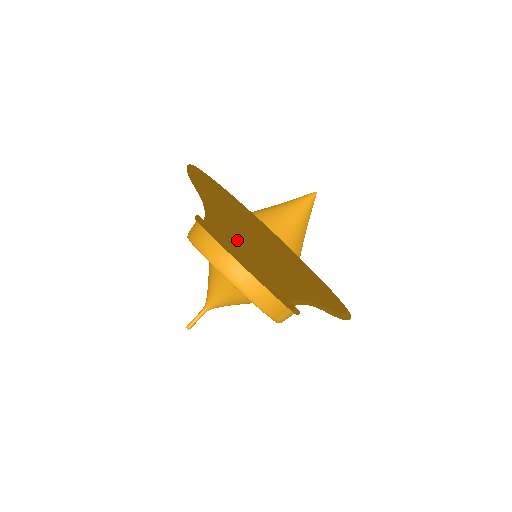
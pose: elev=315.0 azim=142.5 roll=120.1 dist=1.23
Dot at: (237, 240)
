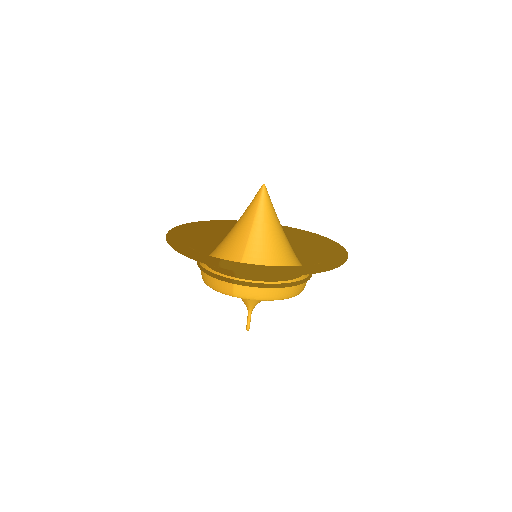
Dot at: occluded
